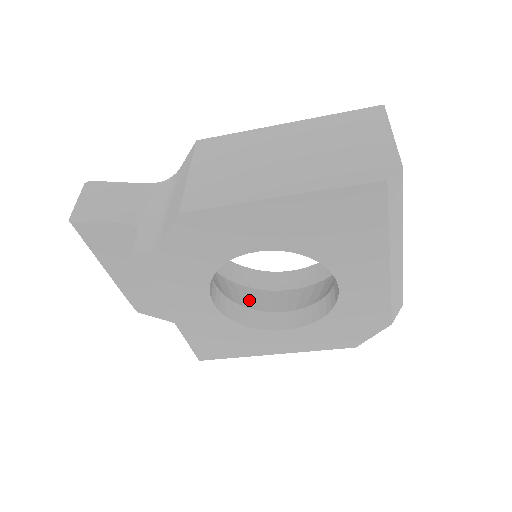
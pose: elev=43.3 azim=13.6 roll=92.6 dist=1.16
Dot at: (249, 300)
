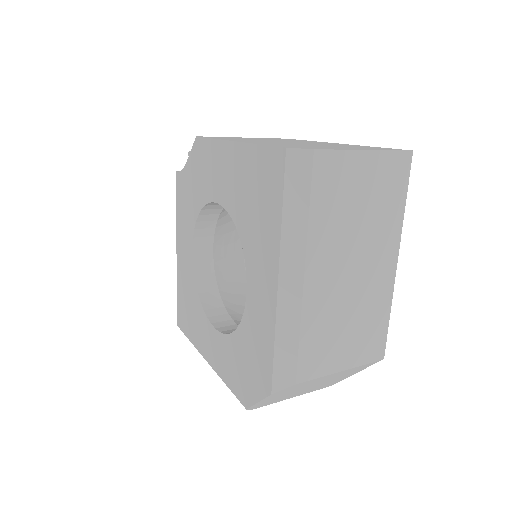
Dot at: (235, 302)
